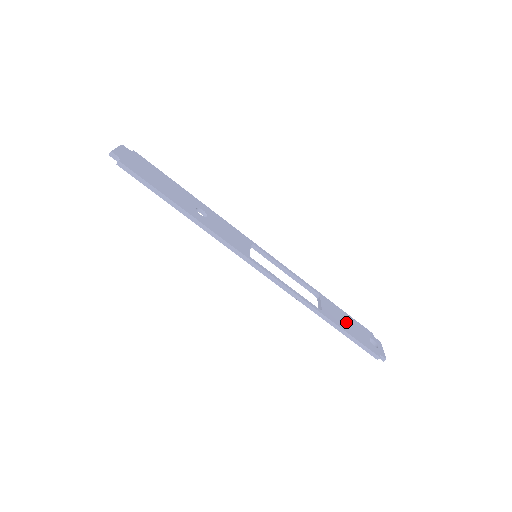
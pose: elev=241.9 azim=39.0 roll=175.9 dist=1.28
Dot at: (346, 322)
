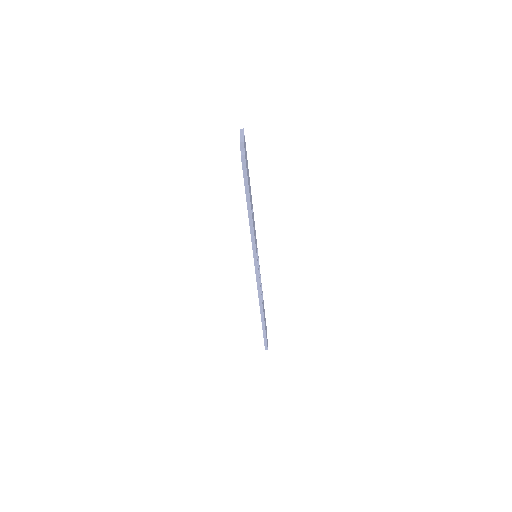
Dot at: occluded
